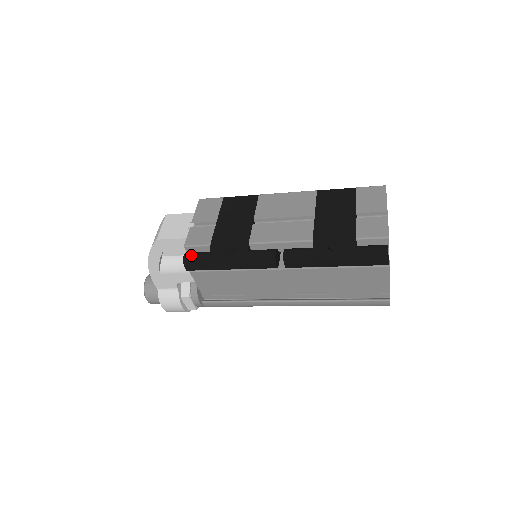
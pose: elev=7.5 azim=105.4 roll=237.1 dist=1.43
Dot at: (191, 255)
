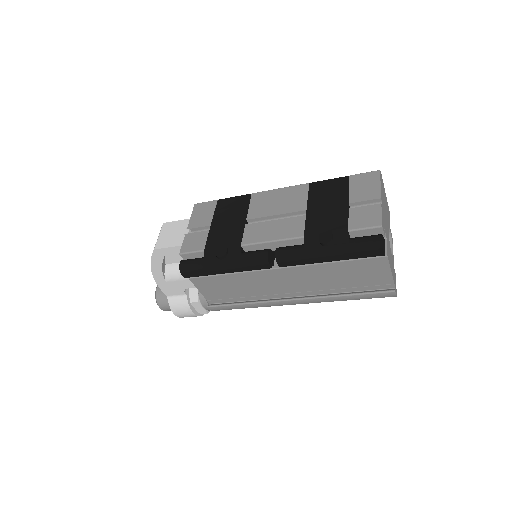
Dot at: (186, 262)
